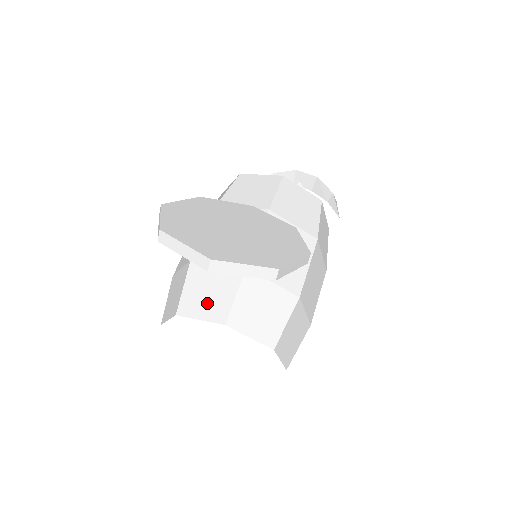
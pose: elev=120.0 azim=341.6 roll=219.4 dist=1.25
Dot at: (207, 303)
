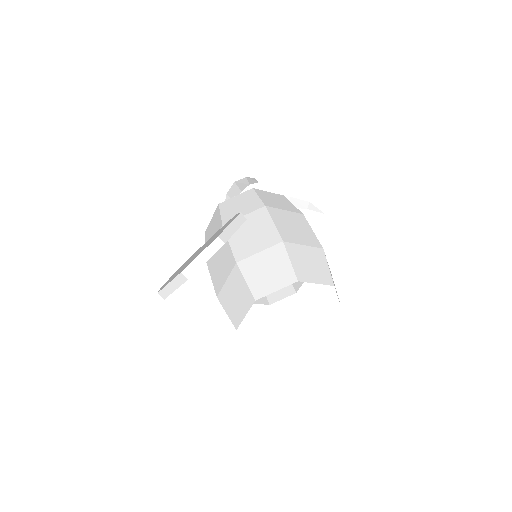
Dot at: (240, 304)
